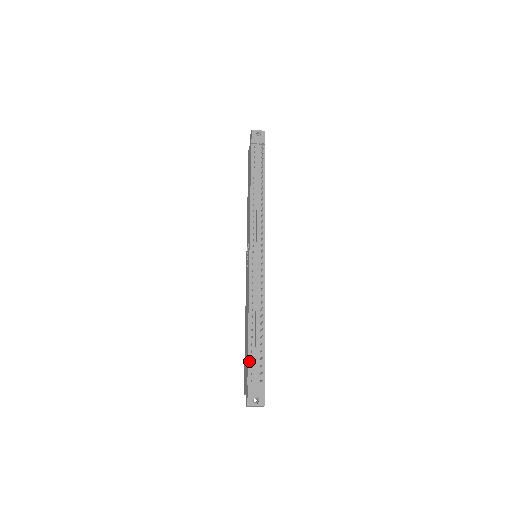
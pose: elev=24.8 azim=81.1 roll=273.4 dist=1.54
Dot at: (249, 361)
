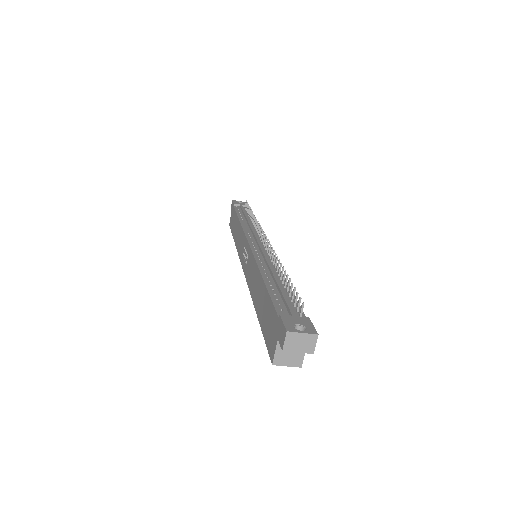
Dot at: (274, 300)
